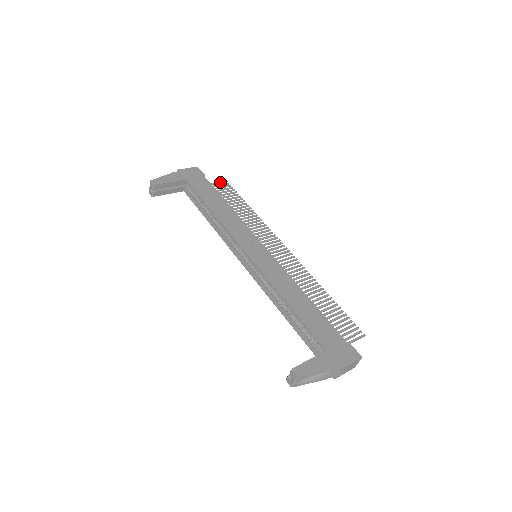
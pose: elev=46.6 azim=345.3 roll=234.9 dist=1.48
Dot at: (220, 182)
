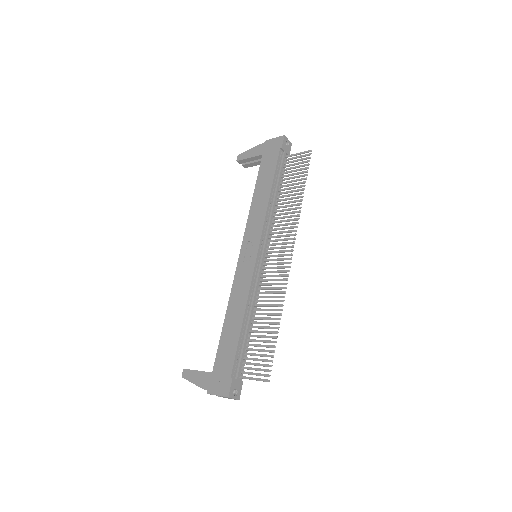
Dot at: (303, 152)
